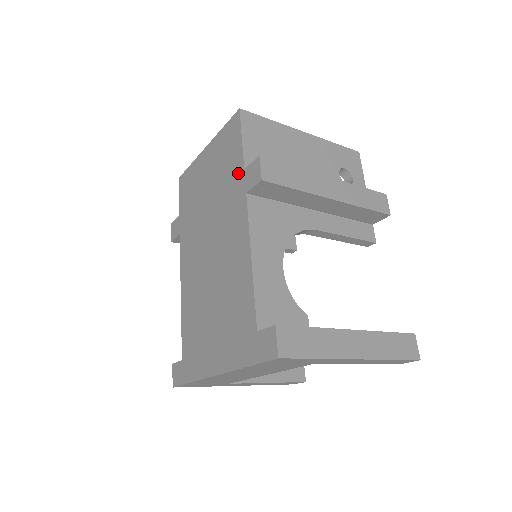
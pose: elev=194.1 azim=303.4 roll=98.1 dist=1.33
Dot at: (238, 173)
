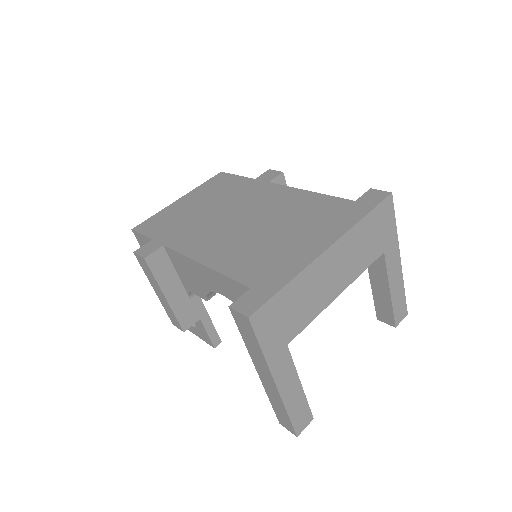
Dot at: (248, 183)
